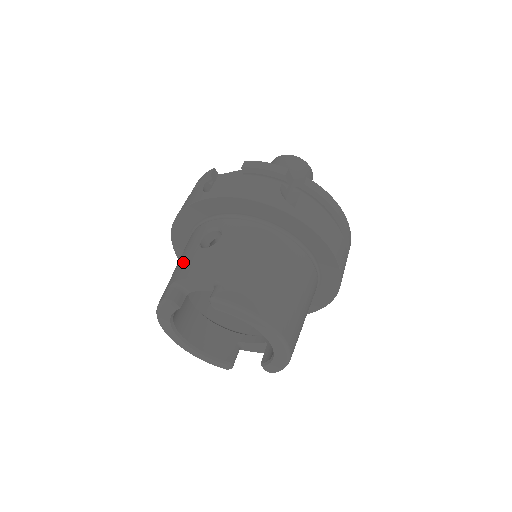
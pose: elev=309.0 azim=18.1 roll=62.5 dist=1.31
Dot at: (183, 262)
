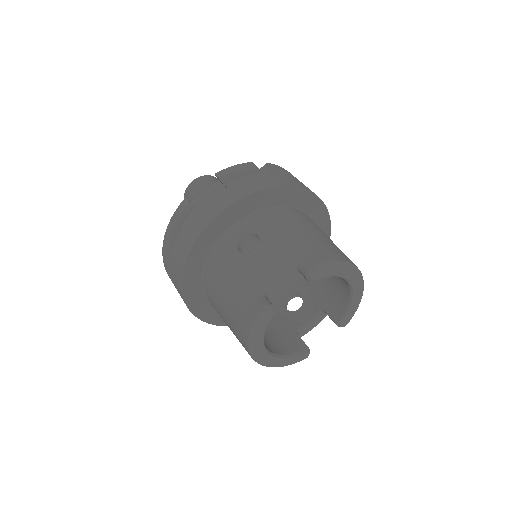
Dot at: (242, 275)
